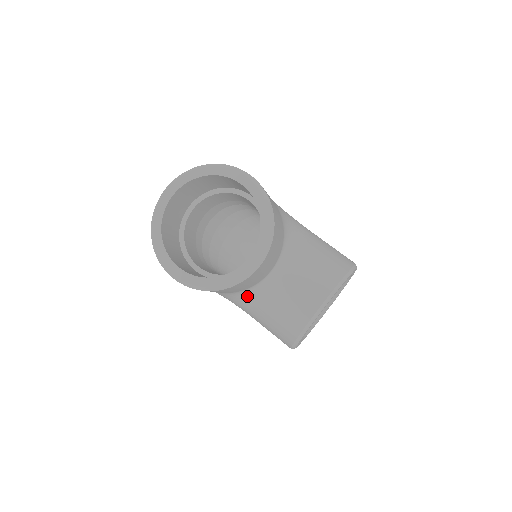
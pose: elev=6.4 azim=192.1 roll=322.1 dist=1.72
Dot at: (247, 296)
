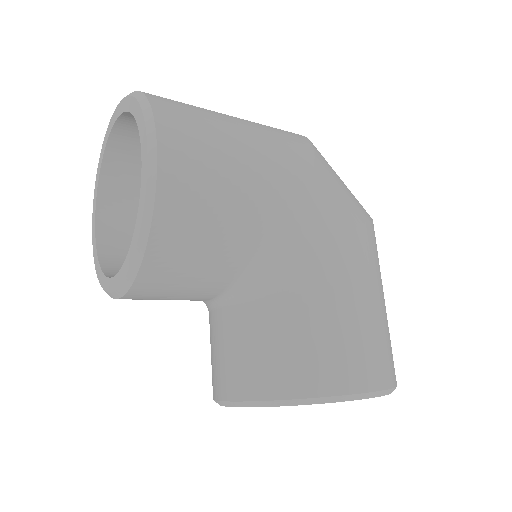
Dot at: occluded
